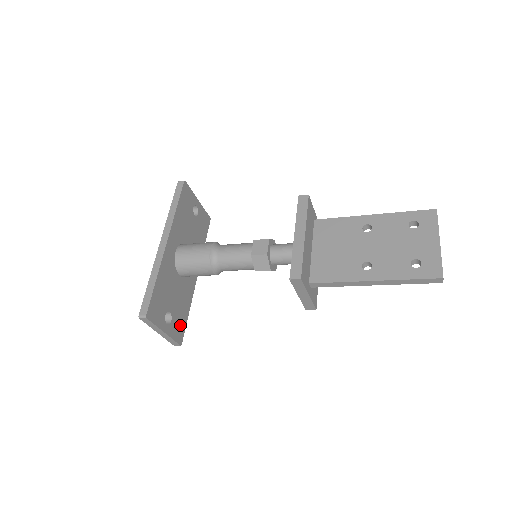
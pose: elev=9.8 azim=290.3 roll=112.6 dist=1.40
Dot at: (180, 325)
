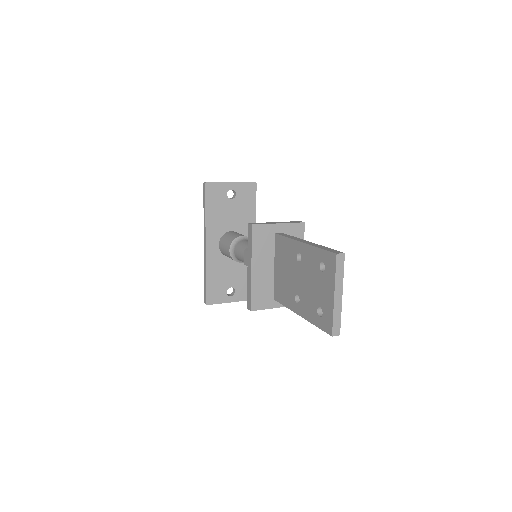
Dot at: occluded
